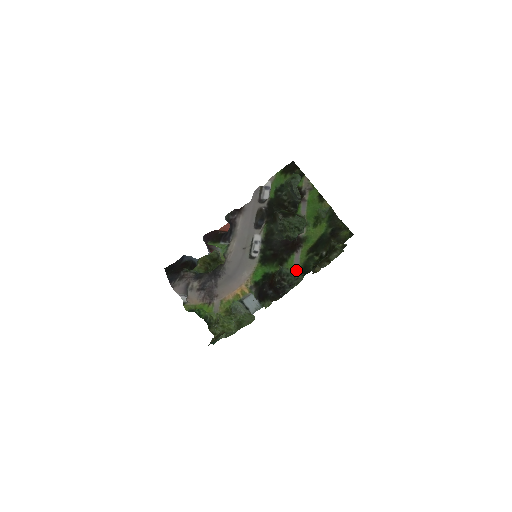
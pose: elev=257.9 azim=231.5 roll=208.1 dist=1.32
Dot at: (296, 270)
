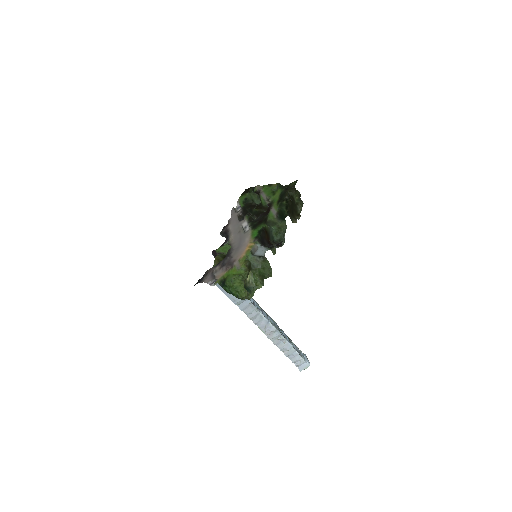
Dot at: (276, 214)
